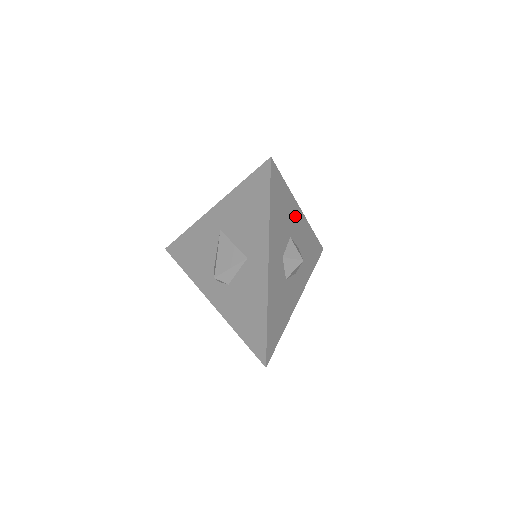
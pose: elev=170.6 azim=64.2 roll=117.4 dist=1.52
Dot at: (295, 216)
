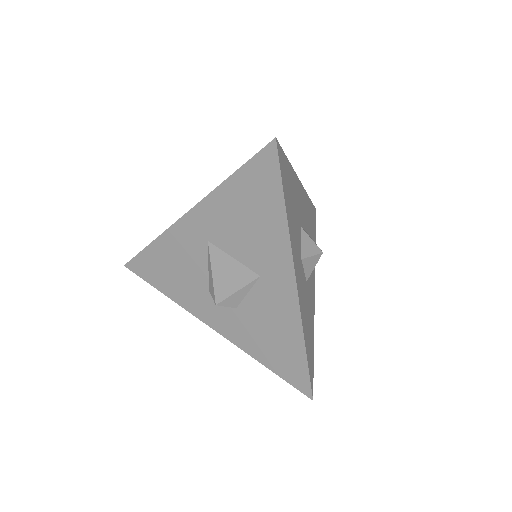
Dot at: (299, 196)
